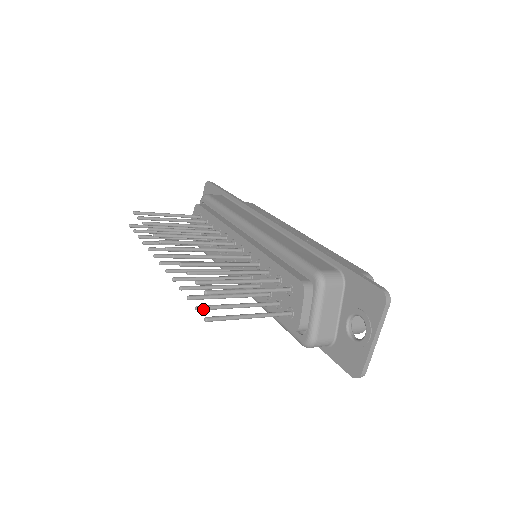
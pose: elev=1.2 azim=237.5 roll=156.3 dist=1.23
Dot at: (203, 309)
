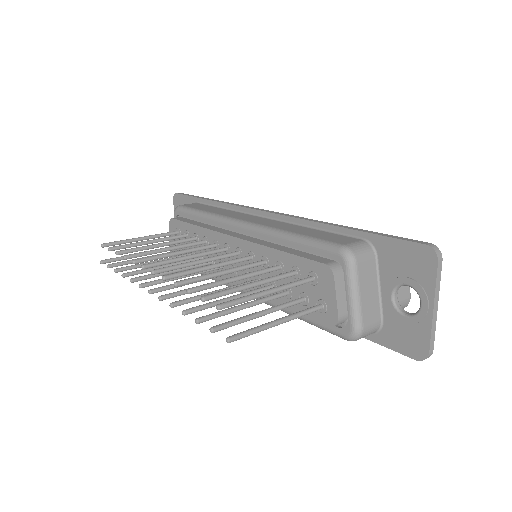
Dot at: (219, 329)
